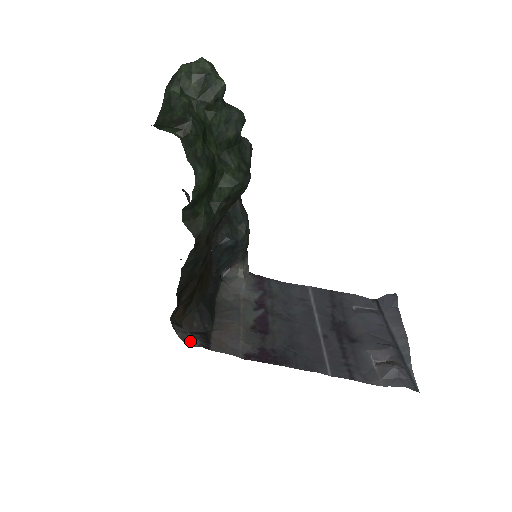
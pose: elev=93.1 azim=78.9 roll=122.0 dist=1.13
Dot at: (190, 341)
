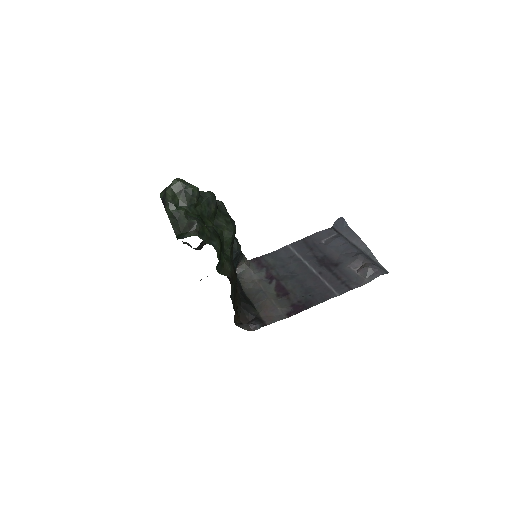
Dot at: (253, 328)
